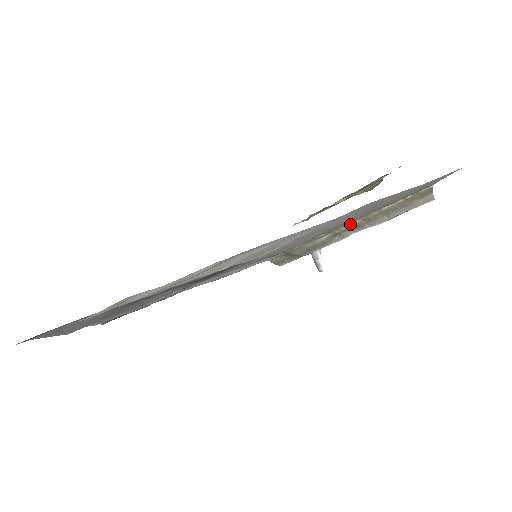
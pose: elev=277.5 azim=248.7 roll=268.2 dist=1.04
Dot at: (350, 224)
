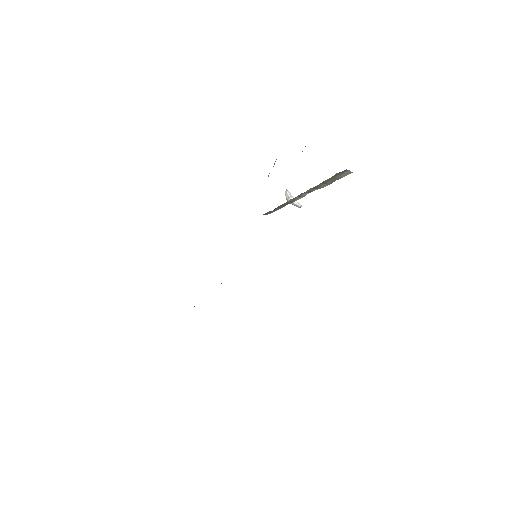
Dot at: occluded
